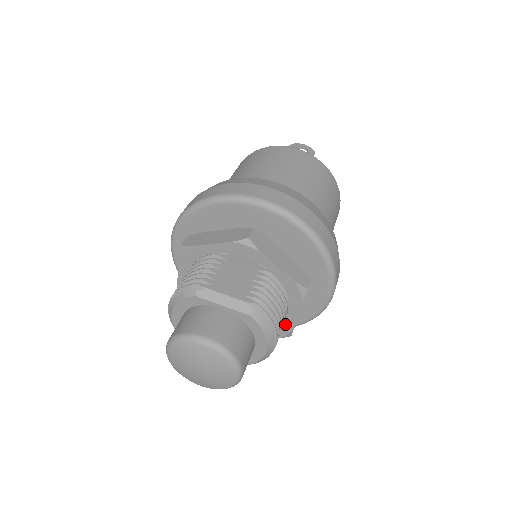
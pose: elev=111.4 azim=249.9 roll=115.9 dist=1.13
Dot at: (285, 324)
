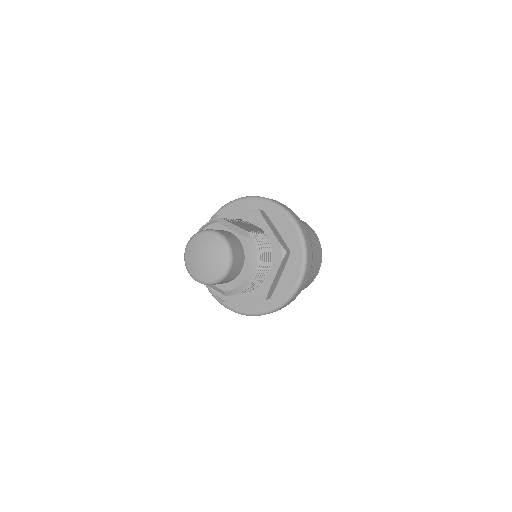
Dot at: (264, 284)
